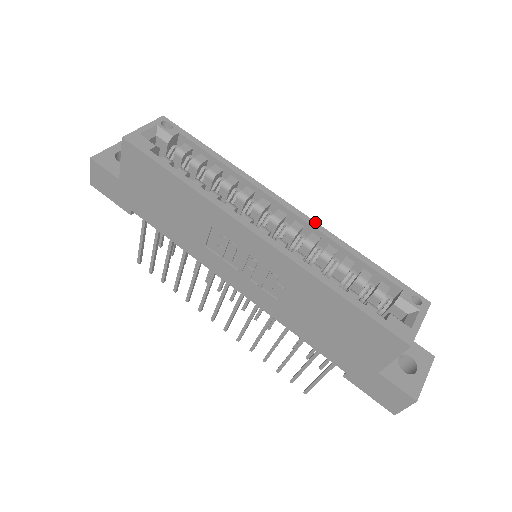
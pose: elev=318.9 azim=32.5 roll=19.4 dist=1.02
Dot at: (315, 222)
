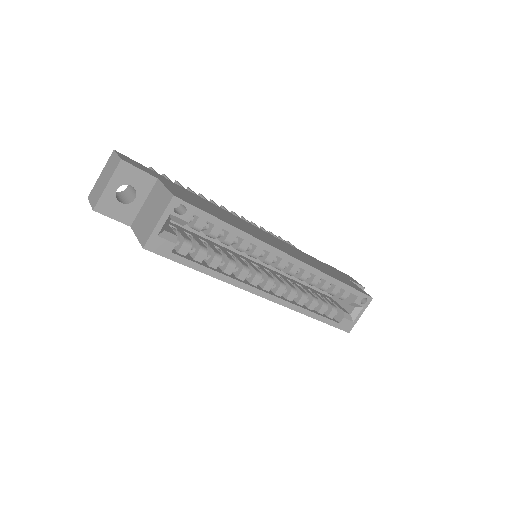
Dot at: (310, 266)
